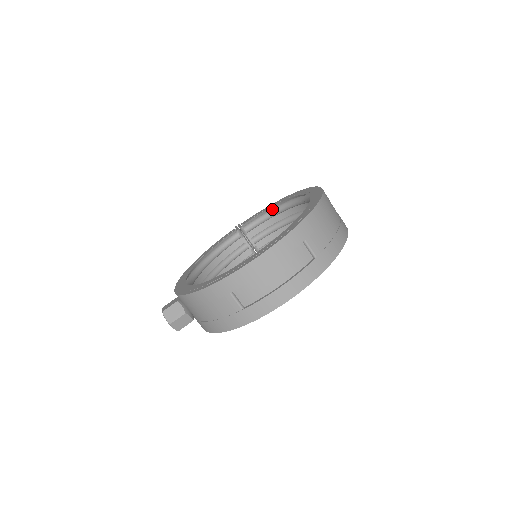
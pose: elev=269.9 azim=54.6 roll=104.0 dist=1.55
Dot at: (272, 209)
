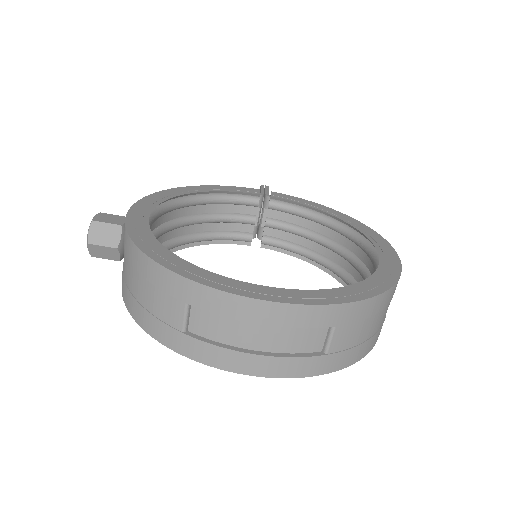
Dot at: (319, 212)
